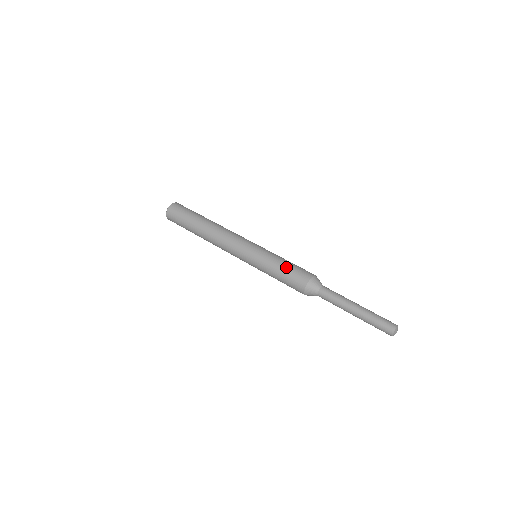
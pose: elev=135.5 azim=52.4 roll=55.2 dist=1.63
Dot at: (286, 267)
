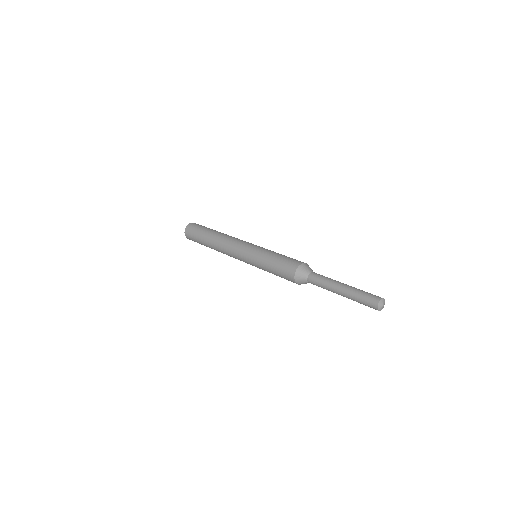
Dot at: (278, 259)
